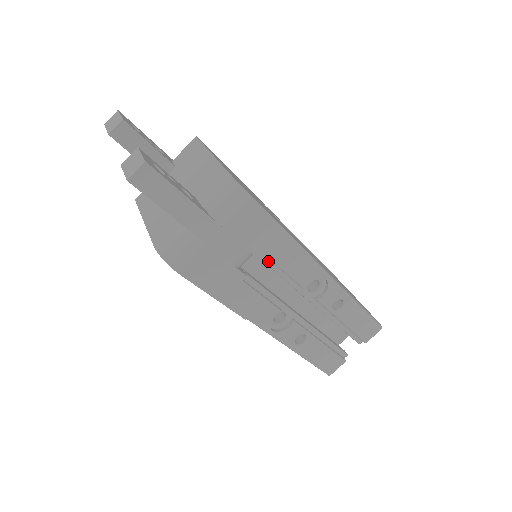
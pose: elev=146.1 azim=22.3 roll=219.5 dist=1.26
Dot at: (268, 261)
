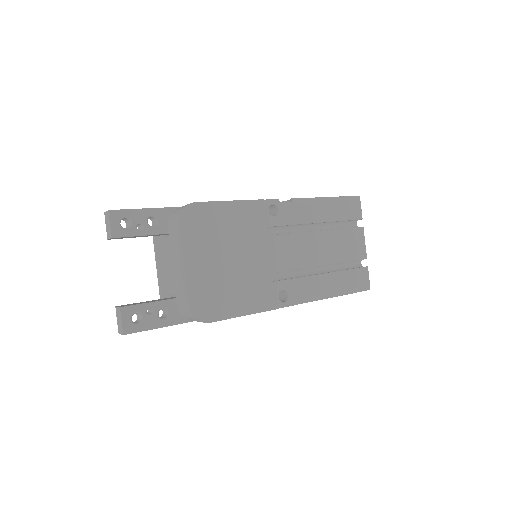
Dot at: occluded
